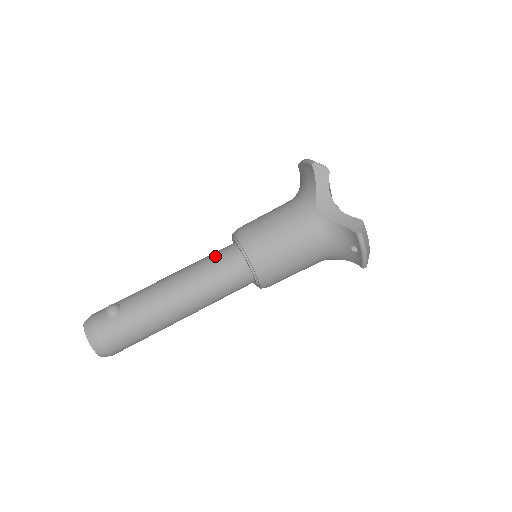
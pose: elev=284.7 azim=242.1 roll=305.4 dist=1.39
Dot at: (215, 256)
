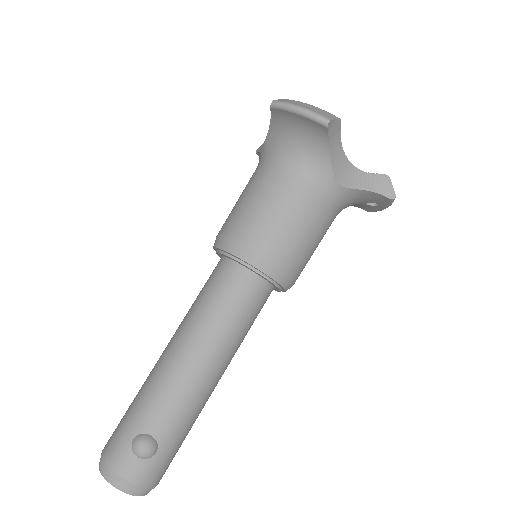
Dot at: (230, 299)
